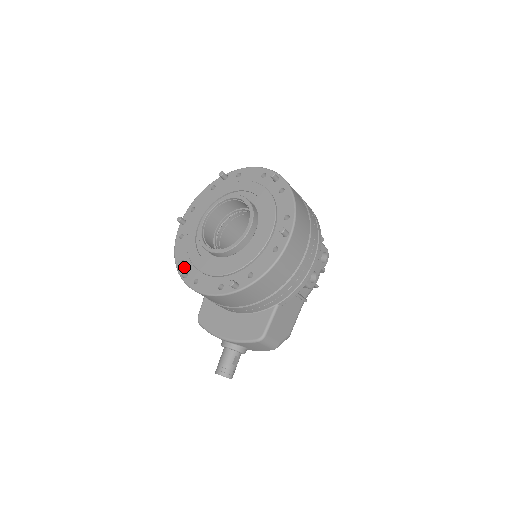
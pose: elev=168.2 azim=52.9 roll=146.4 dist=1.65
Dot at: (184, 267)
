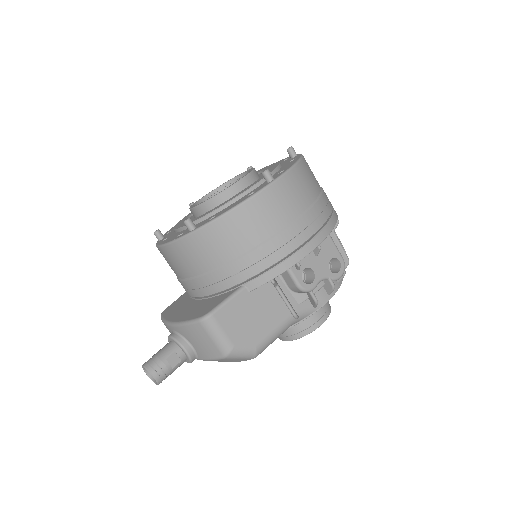
Dot at: (166, 234)
